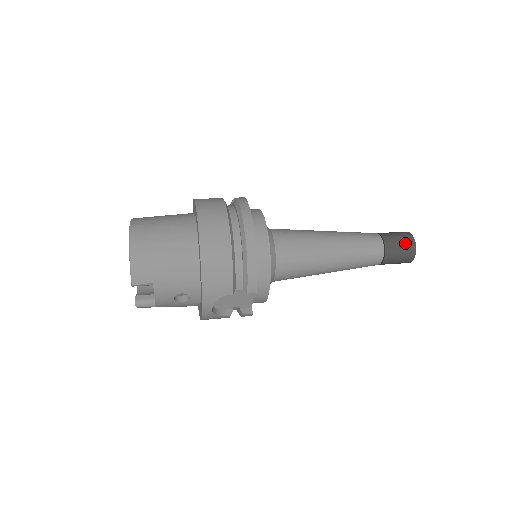
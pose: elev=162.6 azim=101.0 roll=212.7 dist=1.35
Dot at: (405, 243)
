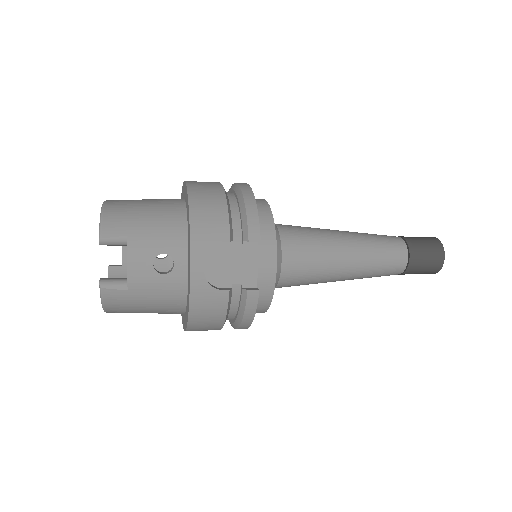
Dot at: (427, 239)
